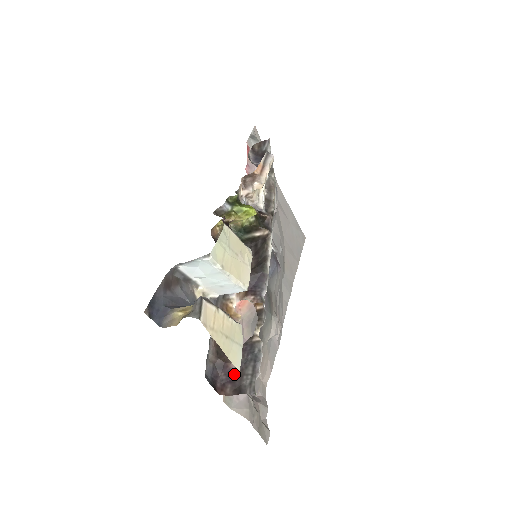
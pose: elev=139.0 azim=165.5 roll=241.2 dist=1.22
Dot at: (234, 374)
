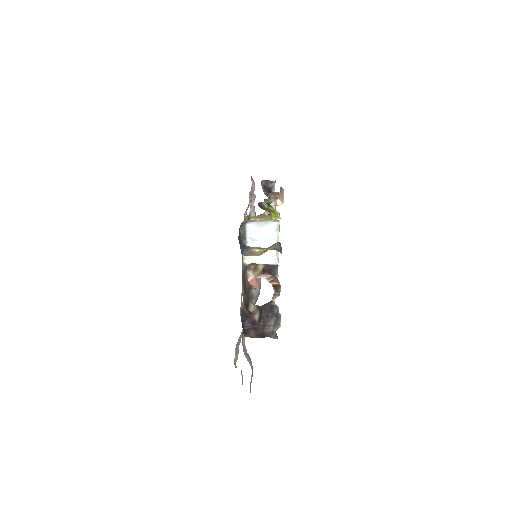
Dot at: (257, 323)
